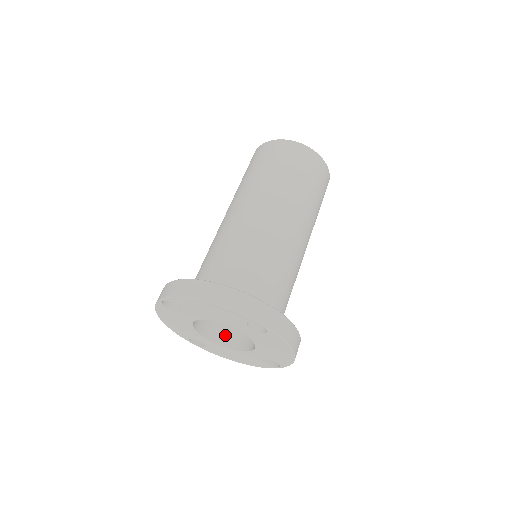
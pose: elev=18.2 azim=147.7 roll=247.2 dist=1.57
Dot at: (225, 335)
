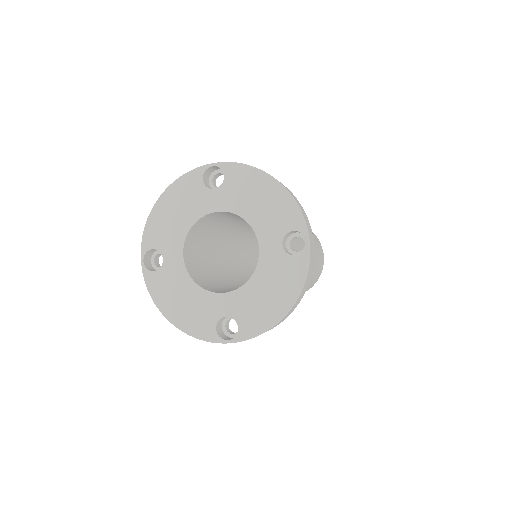
Dot at: (195, 273)
